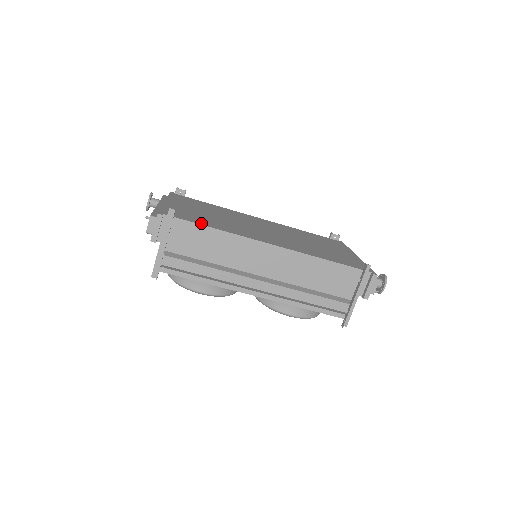
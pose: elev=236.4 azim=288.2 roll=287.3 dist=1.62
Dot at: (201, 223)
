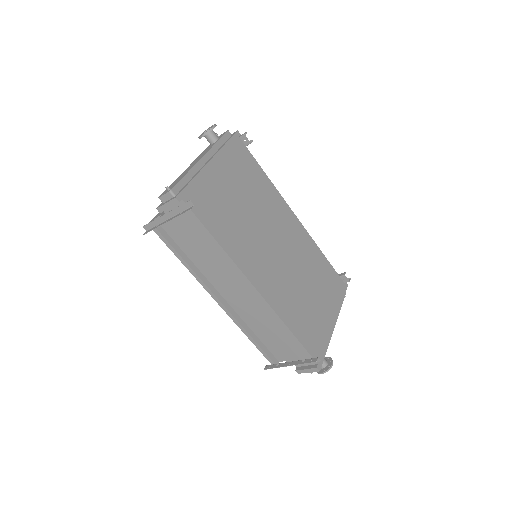
Dot at: (211, 228)
